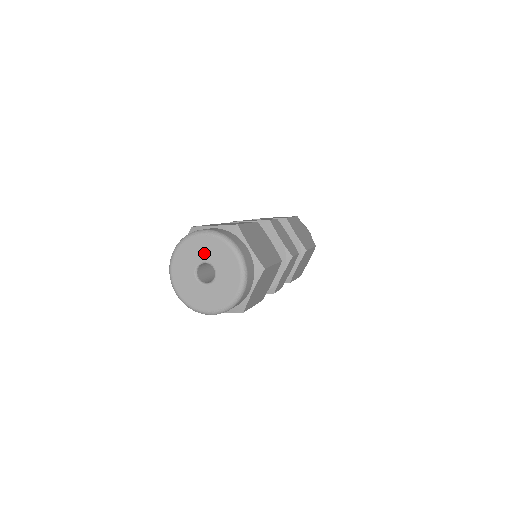
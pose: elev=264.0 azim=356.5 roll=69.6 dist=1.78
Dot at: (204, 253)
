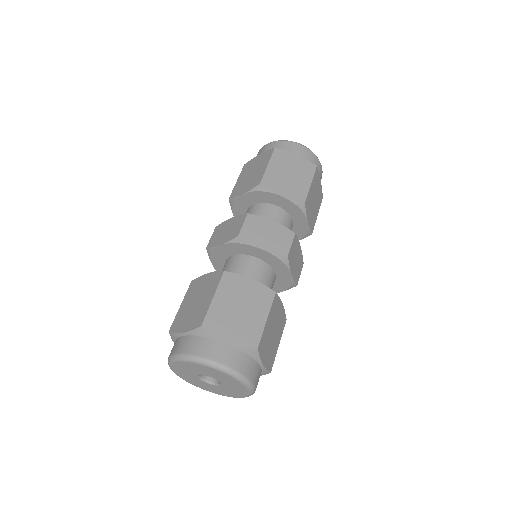
Dot at: (194, 371)
